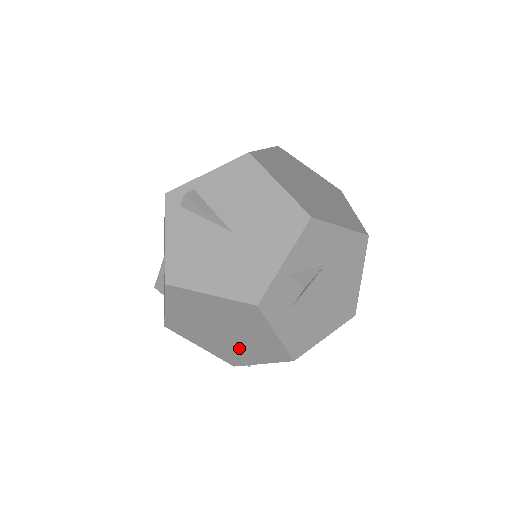
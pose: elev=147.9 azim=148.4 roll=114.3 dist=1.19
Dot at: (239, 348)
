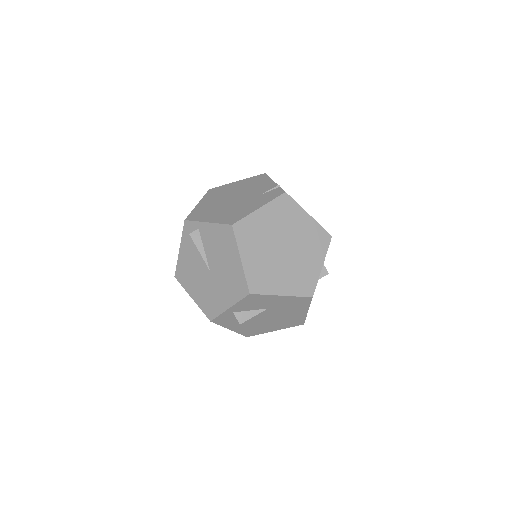
Dot at: occluded
